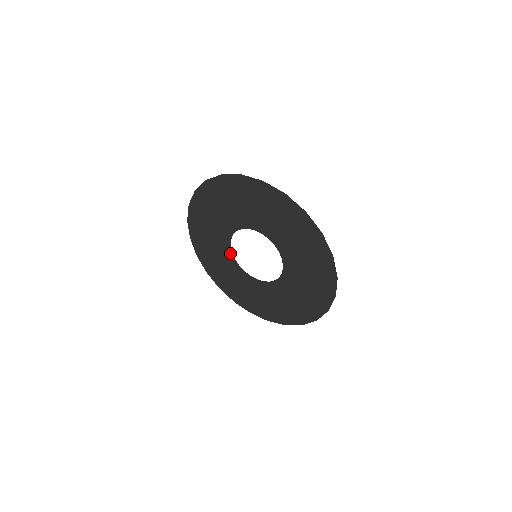
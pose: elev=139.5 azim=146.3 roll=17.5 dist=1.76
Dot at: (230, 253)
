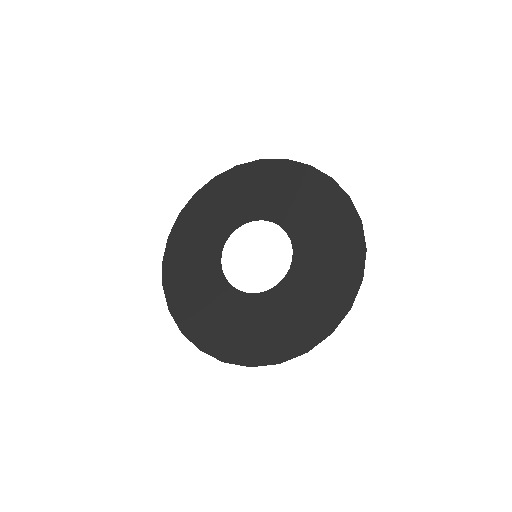
Dot at: (218, 254)
